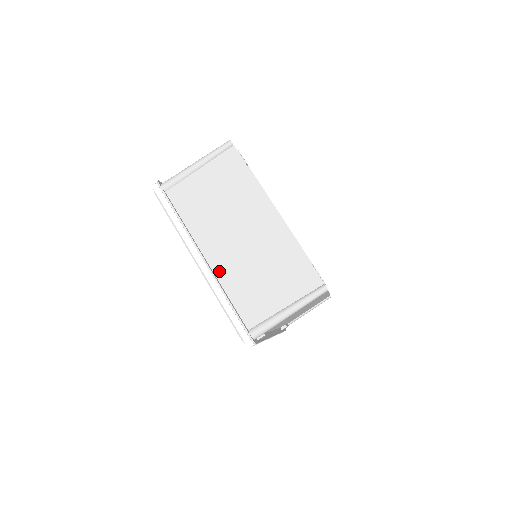
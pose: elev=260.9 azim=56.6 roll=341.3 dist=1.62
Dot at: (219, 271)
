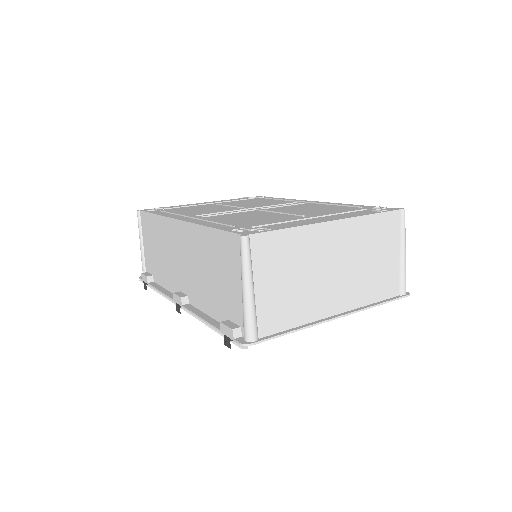
Dot at: (351, 305)
